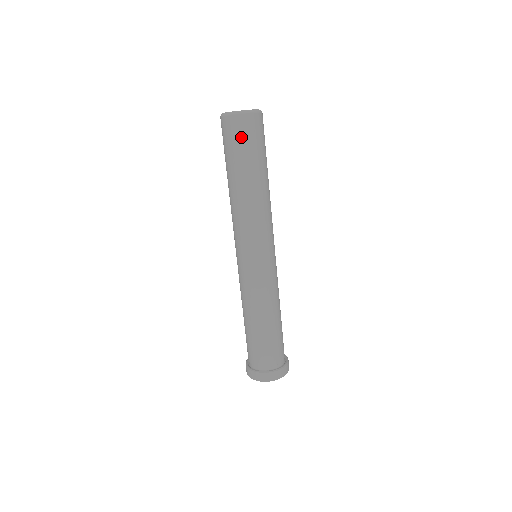
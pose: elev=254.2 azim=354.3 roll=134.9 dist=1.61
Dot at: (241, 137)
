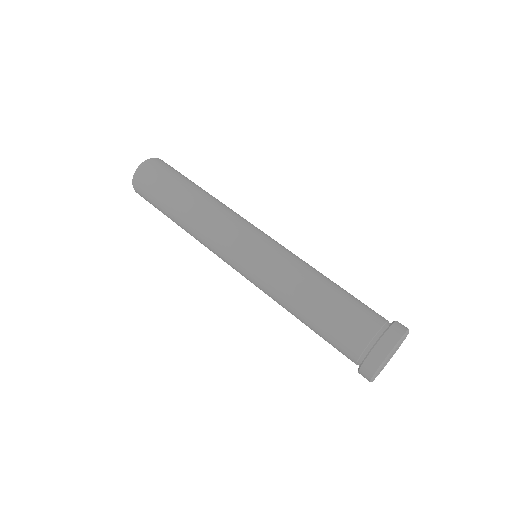
Dot at: (147, 191)
